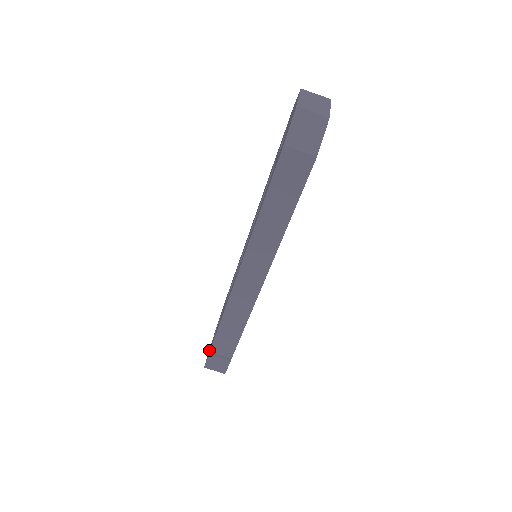
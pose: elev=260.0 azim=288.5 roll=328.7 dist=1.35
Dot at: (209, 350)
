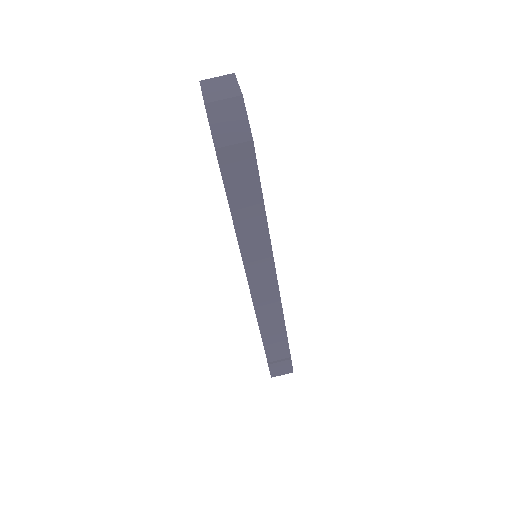
Dot at: occluded
